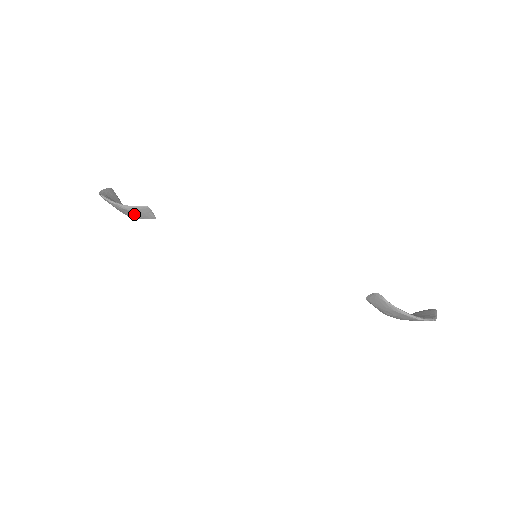
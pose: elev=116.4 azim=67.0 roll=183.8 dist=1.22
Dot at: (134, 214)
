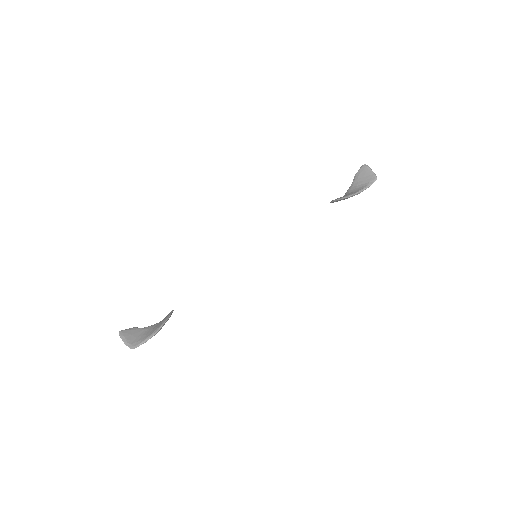
Dot at: occluded
